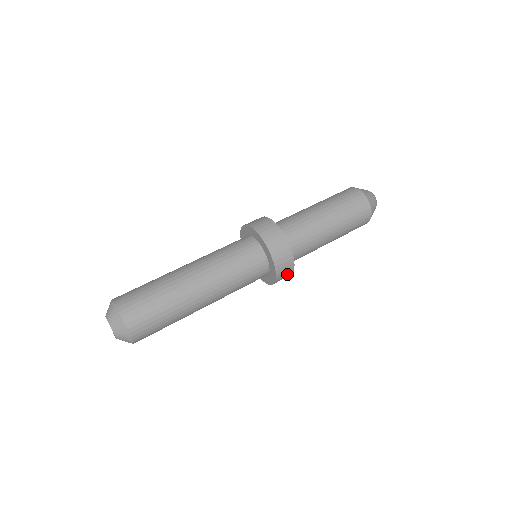
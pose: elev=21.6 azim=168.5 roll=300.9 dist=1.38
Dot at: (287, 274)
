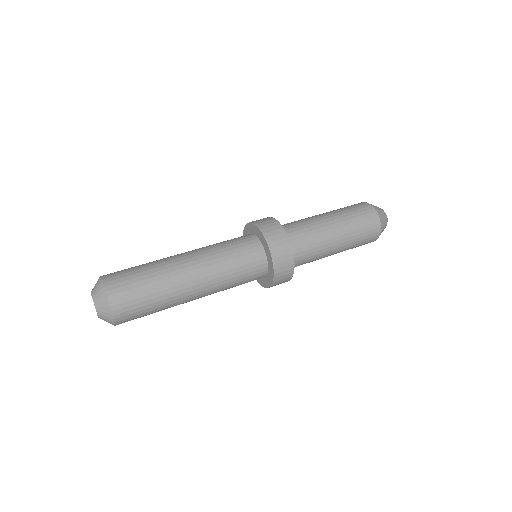
Dot at: (284, 249)
